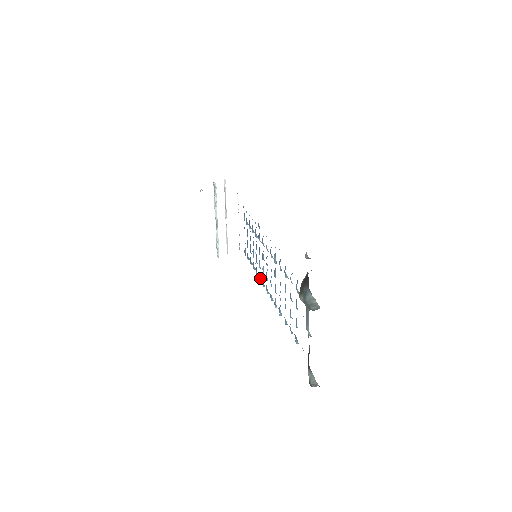
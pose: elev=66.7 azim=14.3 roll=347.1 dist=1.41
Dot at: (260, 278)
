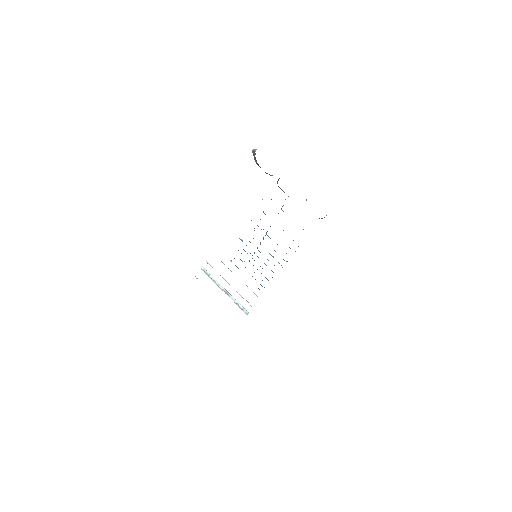
Dot at: occluded
